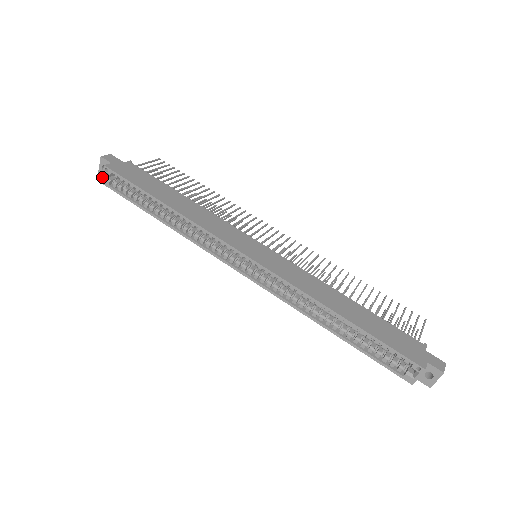
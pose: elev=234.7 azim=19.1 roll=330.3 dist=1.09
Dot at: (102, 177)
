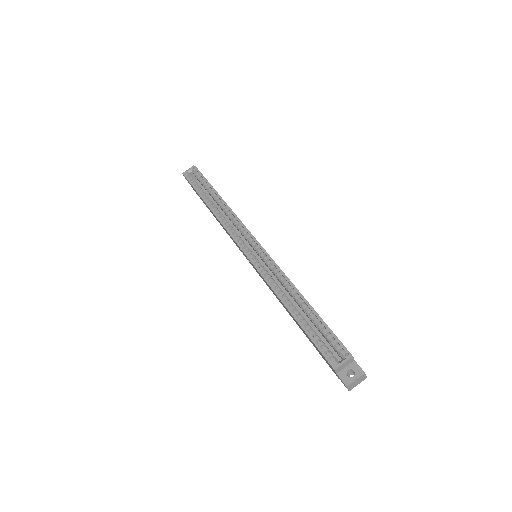
Dot at: (187, 171)
